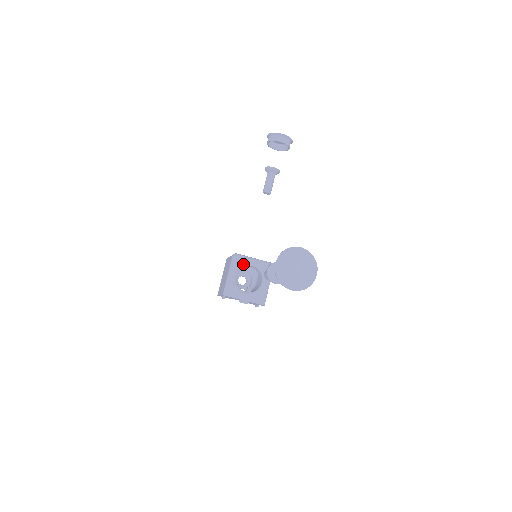
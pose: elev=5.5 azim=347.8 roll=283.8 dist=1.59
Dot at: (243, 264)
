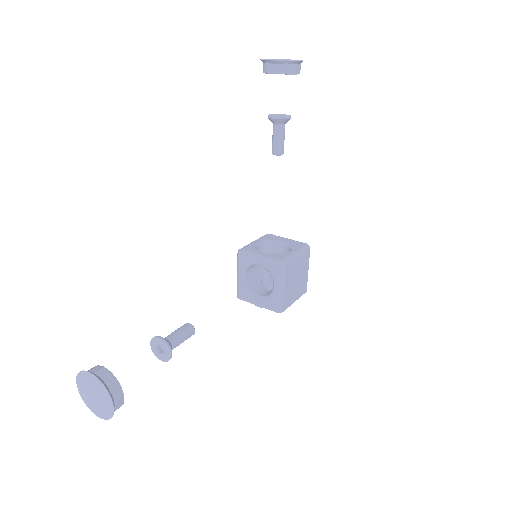
Dot at: (248, 263)
